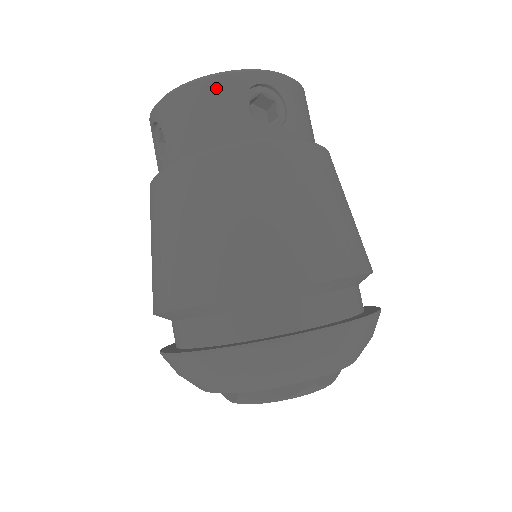
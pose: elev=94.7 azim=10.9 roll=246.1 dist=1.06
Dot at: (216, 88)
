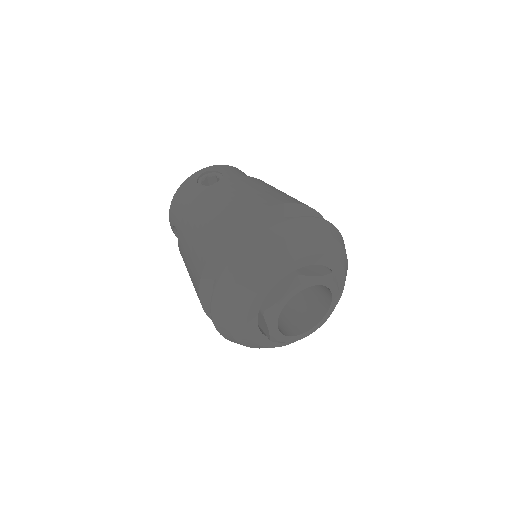
Dot at: (184, 187)
